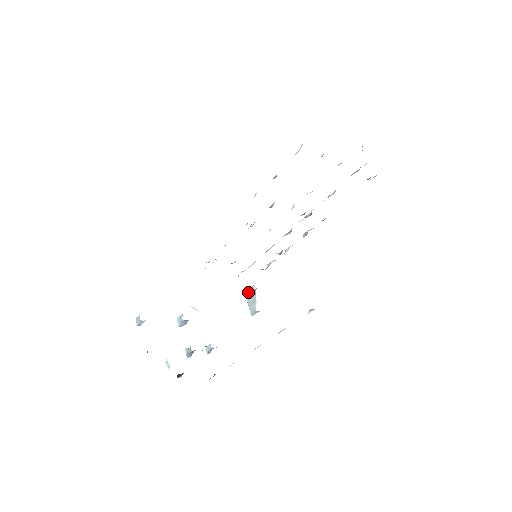
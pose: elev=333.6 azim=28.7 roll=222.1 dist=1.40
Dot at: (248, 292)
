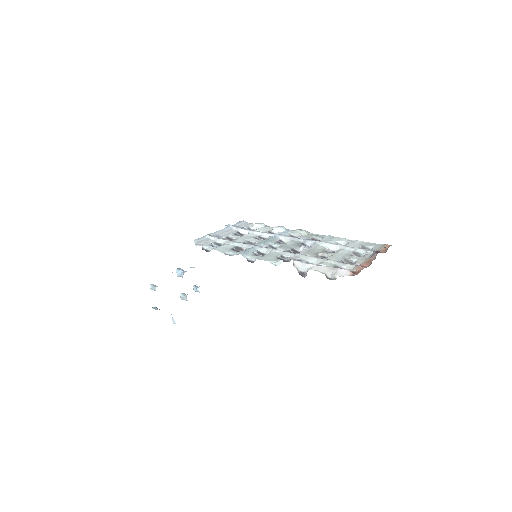
Dot at: occluded
